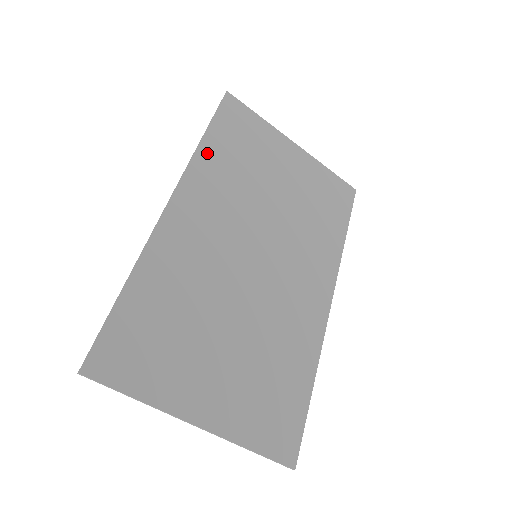
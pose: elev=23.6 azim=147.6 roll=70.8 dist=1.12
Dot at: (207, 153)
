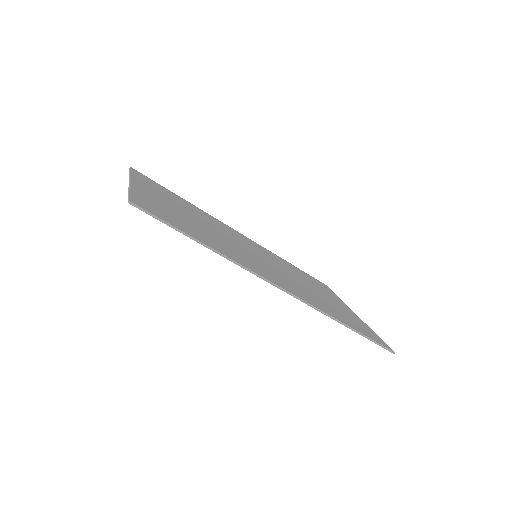
Dot at: (282, 259)
